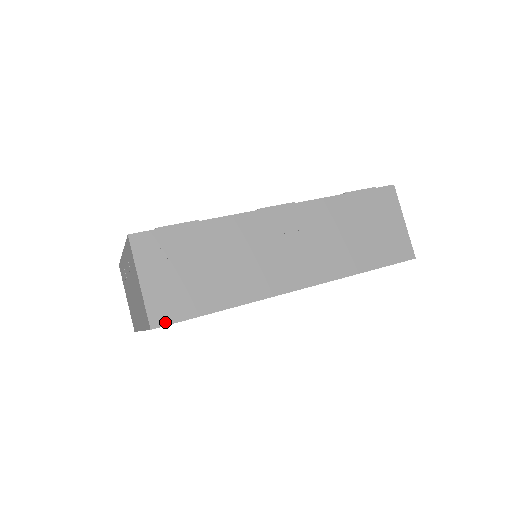
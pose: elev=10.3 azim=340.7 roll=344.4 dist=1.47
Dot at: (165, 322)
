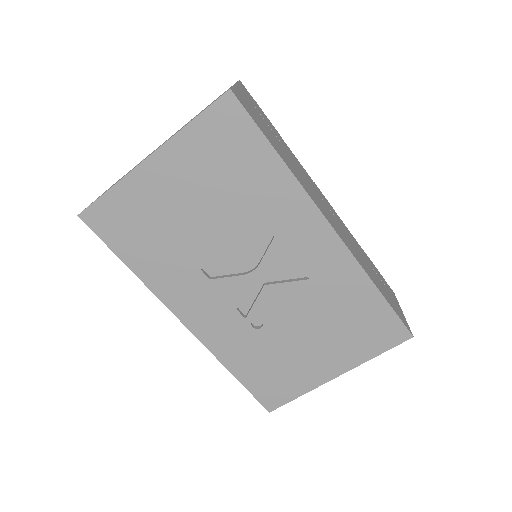
Dot at: (241, 102)
